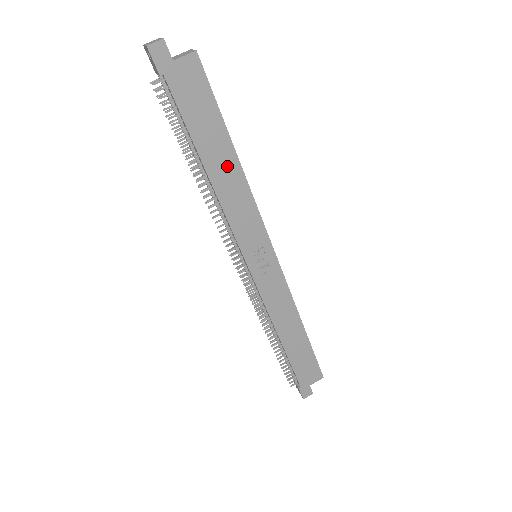
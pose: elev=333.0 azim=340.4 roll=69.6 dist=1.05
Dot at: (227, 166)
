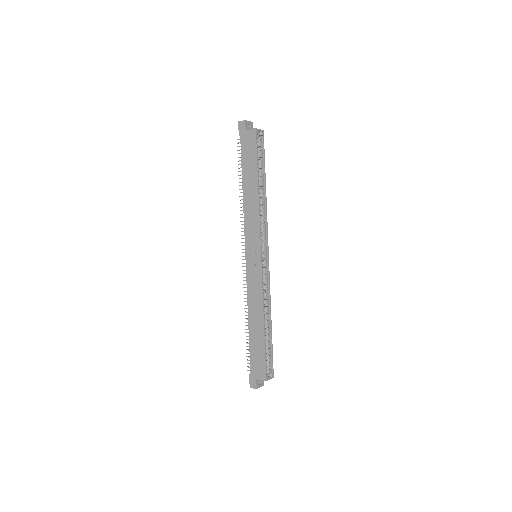
Dot at: (252, 190)
